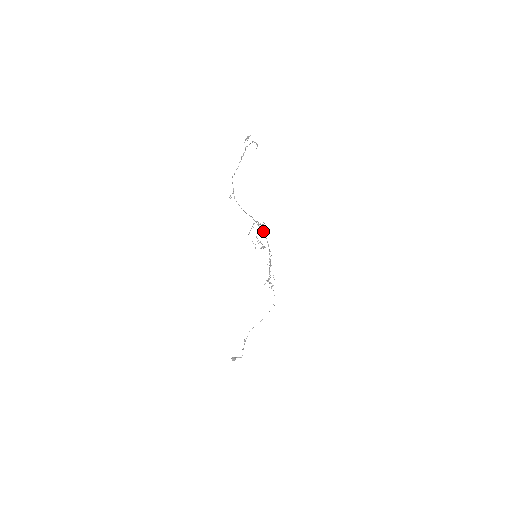
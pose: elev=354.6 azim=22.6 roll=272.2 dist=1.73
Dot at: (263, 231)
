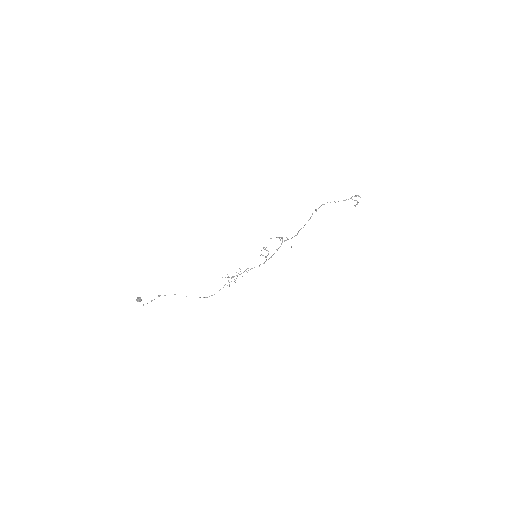
Dot at: occluded
